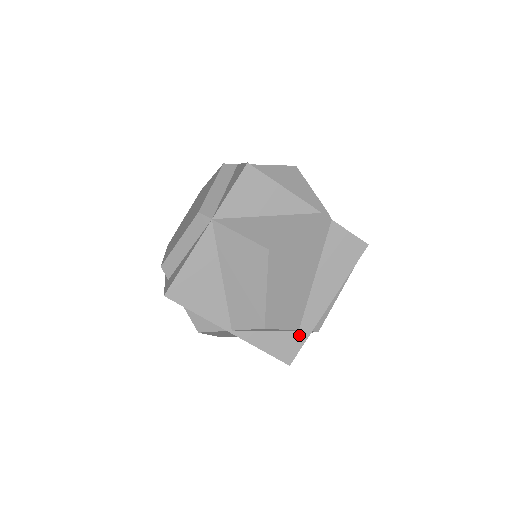
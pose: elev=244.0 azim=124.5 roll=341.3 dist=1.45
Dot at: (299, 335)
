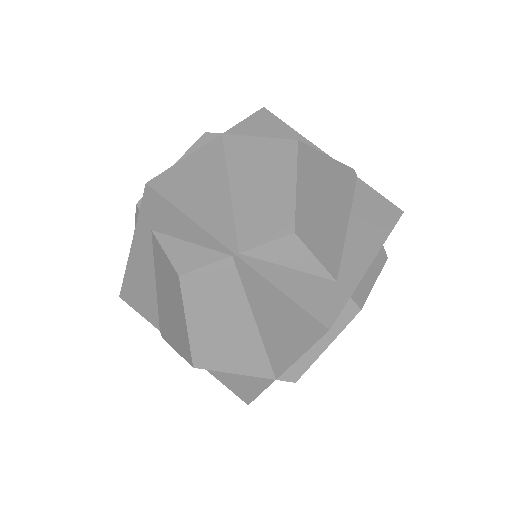
Dot at: (338, 288)
